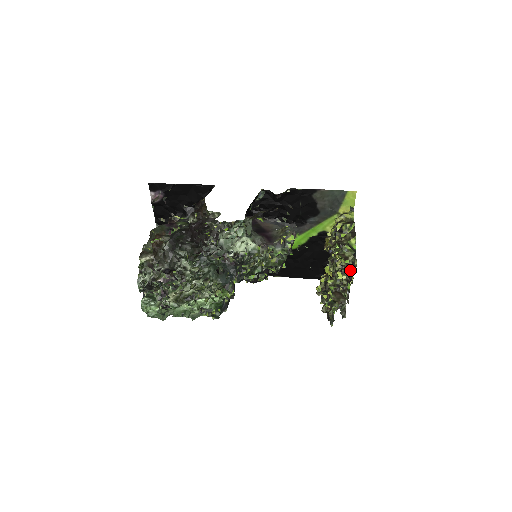
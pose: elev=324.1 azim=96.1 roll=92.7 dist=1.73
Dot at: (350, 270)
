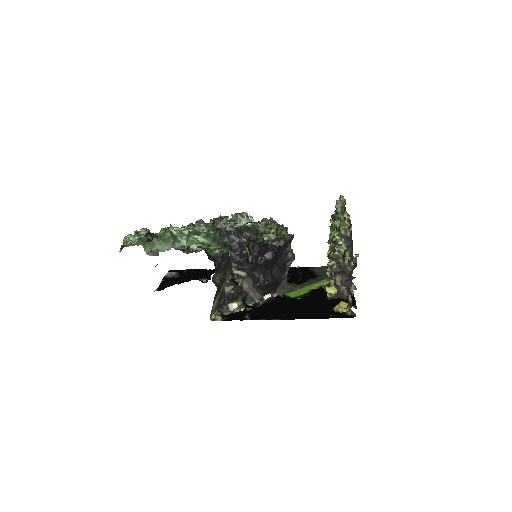
Dot at: occluded
